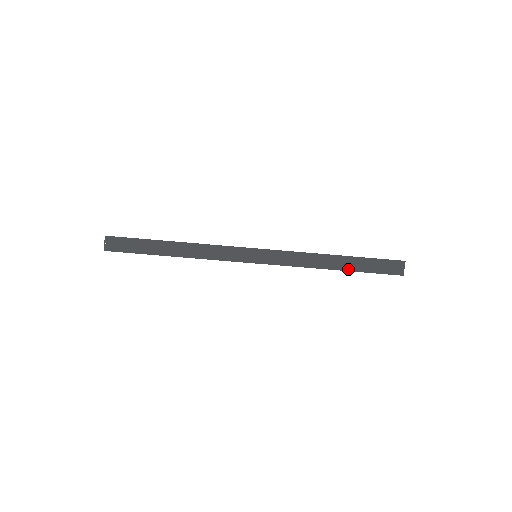
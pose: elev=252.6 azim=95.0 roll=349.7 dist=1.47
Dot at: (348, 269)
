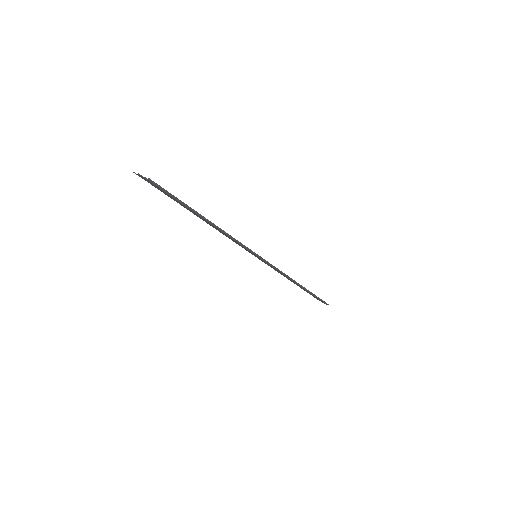
Dot at: occluded
